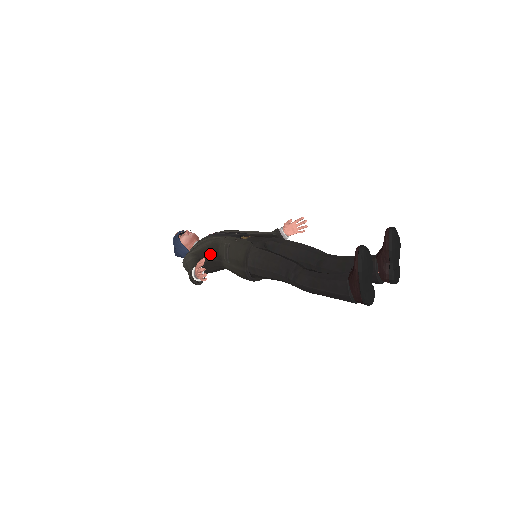
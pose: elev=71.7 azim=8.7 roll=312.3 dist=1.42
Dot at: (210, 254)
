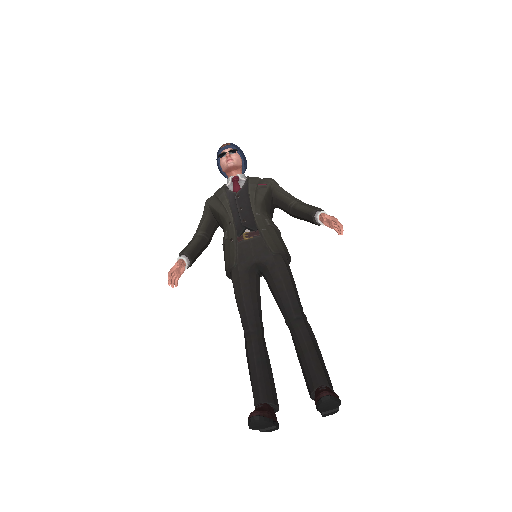
Dot at: (219, 223)
